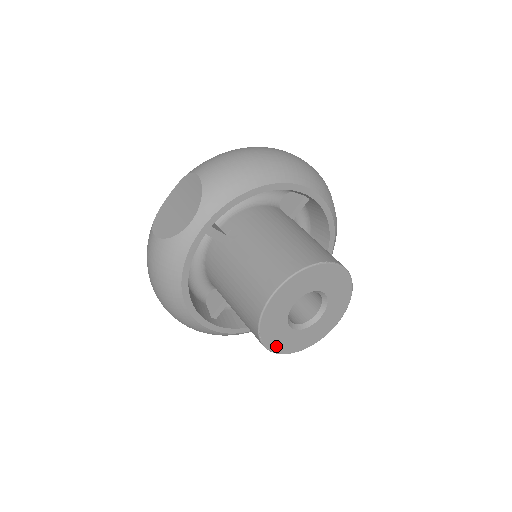
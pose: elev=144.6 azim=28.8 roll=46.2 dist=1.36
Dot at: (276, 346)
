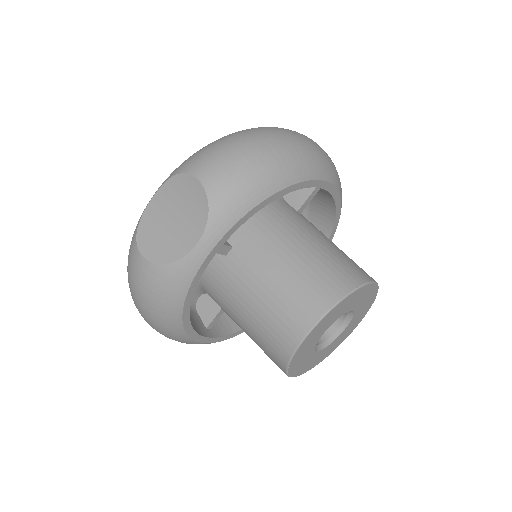
Dot at: (299, 371)
